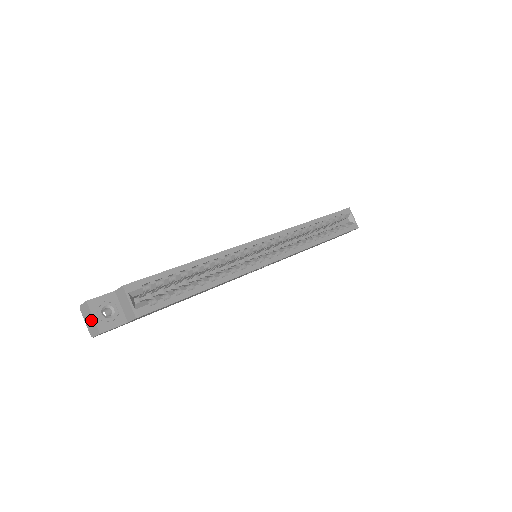
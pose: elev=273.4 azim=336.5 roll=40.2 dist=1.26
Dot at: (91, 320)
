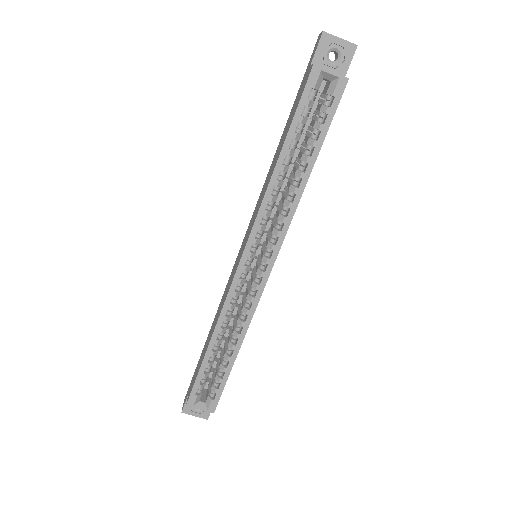
Dot at: (196, 413)
